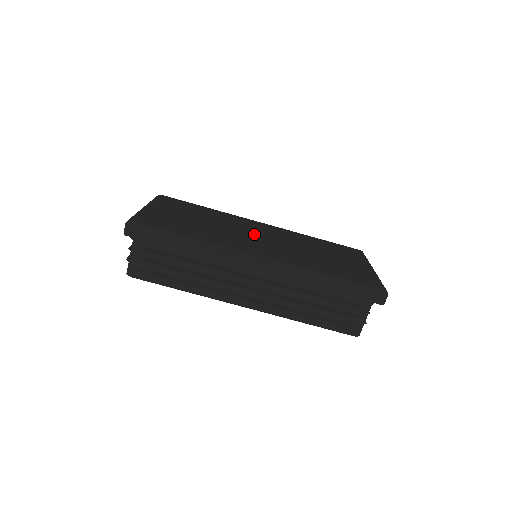
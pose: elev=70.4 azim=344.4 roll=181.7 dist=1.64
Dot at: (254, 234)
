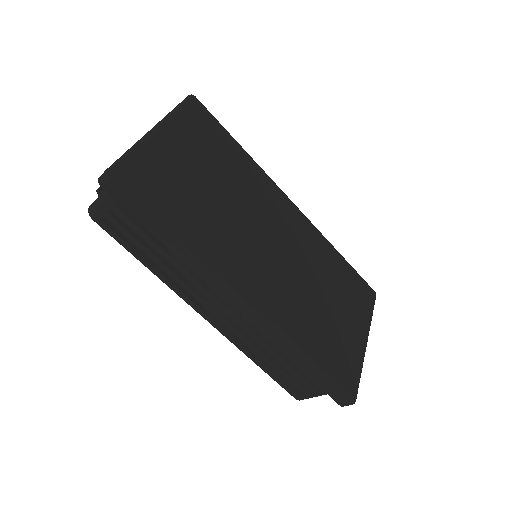
Dot at: (269, 236)
